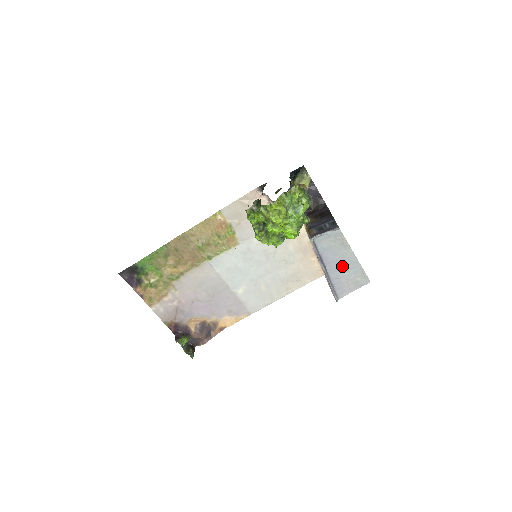
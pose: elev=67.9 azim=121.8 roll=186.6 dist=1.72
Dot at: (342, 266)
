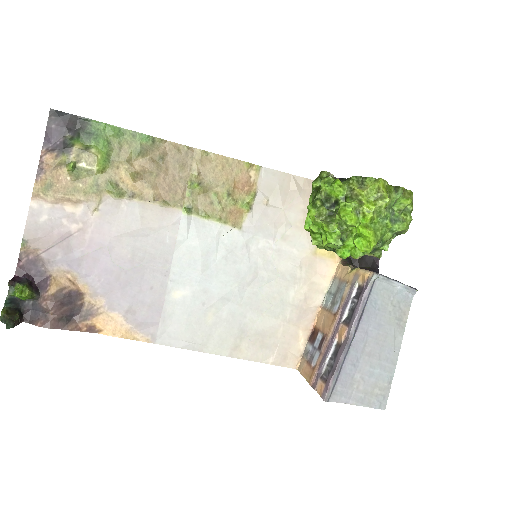
Dot at: (373, 352)
